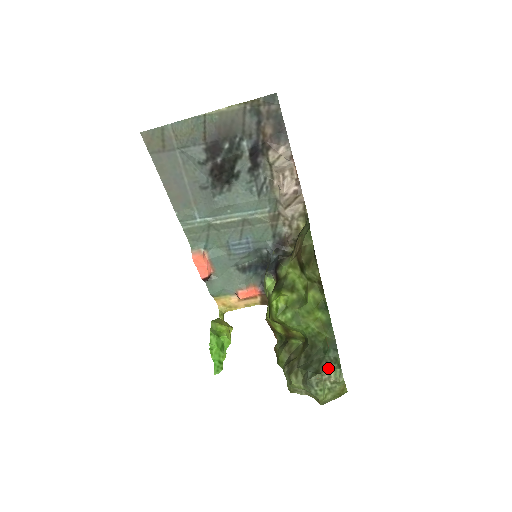
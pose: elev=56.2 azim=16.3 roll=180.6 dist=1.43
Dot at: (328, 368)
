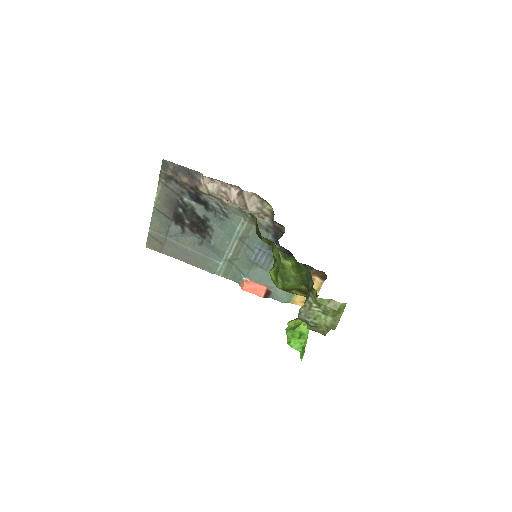
Dot at: (307, 298)
